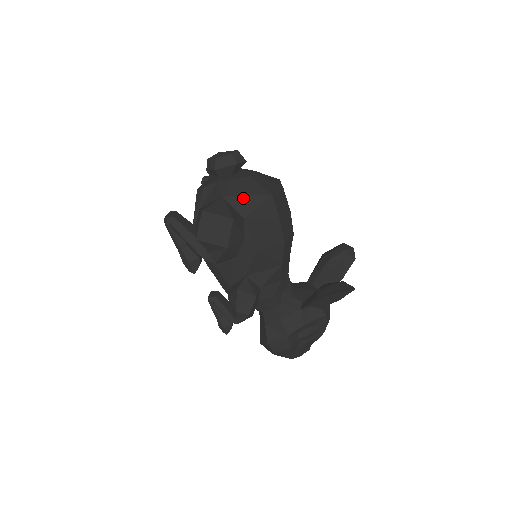
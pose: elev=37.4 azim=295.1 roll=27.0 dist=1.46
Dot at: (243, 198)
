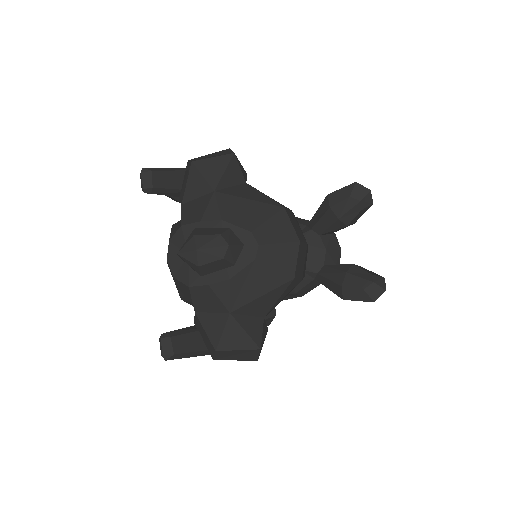
Dot at: (257, 301)
